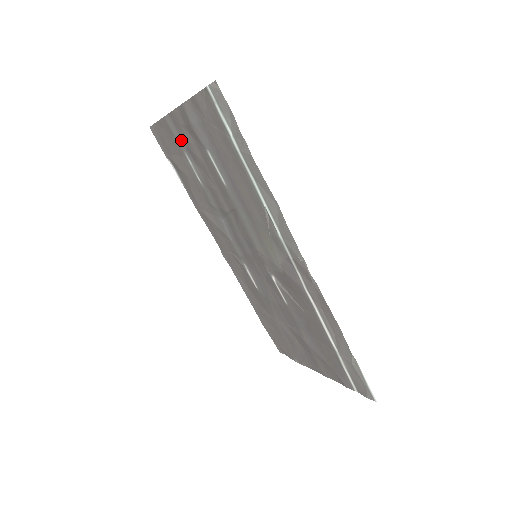
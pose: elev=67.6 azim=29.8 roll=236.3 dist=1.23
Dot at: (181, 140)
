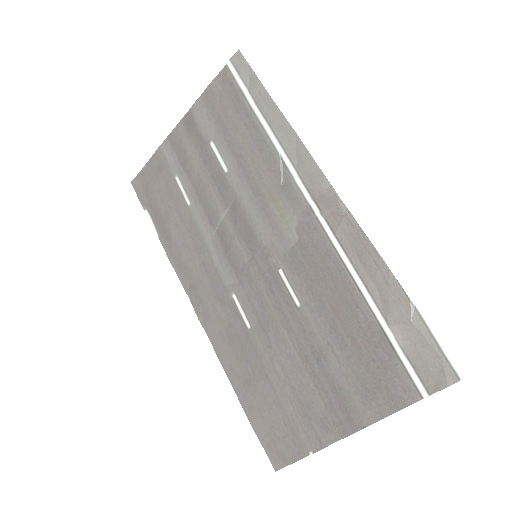
Dot at: (175, 160)
